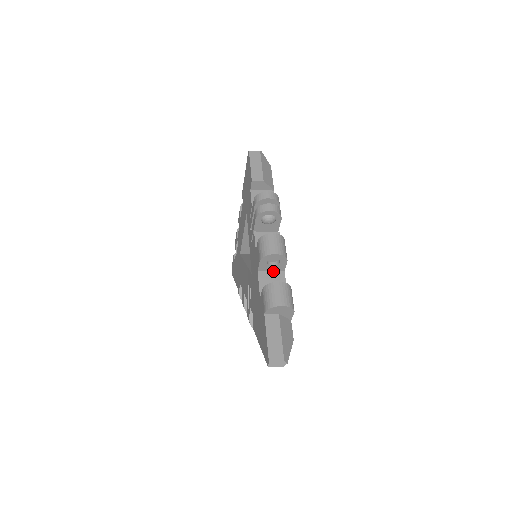
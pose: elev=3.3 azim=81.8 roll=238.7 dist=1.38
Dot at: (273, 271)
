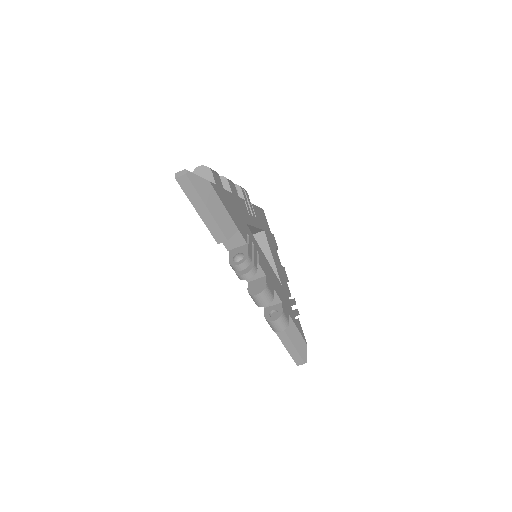
Dot at: occluded
